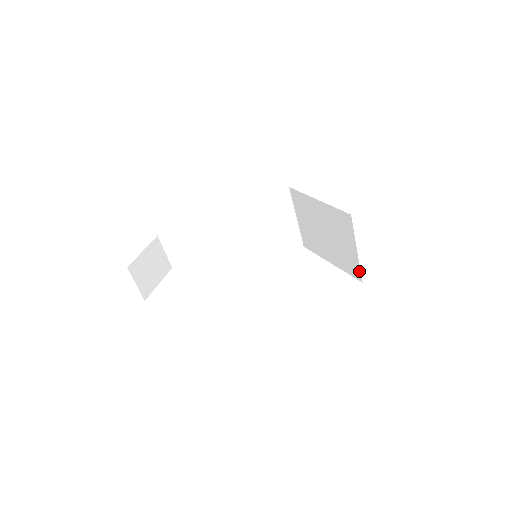
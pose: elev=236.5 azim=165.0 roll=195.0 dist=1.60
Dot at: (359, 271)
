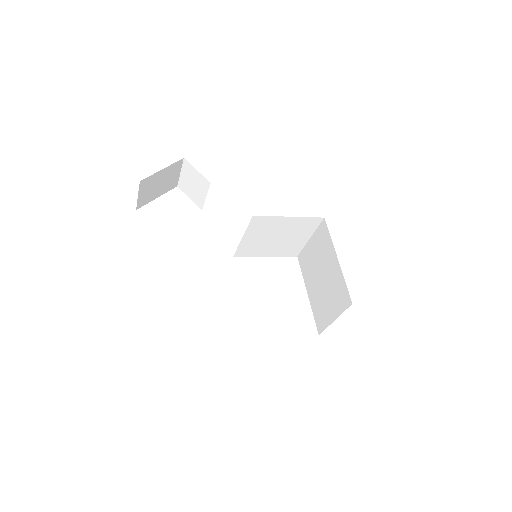
Dot at: (323, 329)
